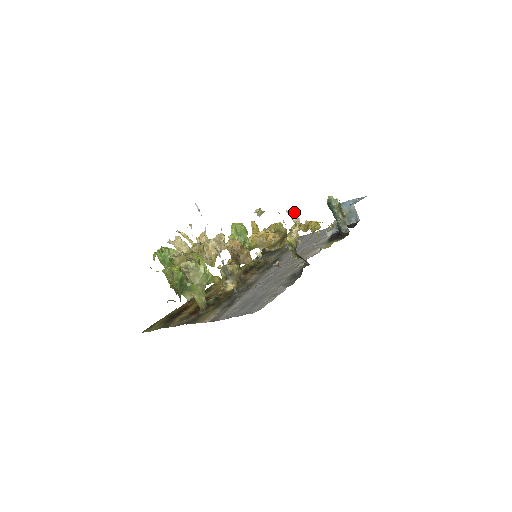
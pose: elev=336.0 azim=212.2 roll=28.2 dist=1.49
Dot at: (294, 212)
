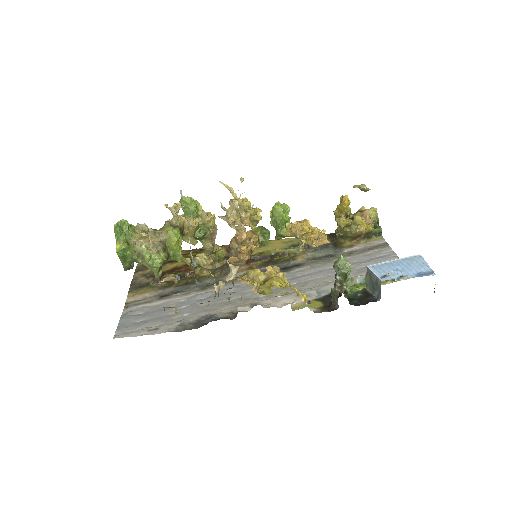
Dot at: (233, 266)
